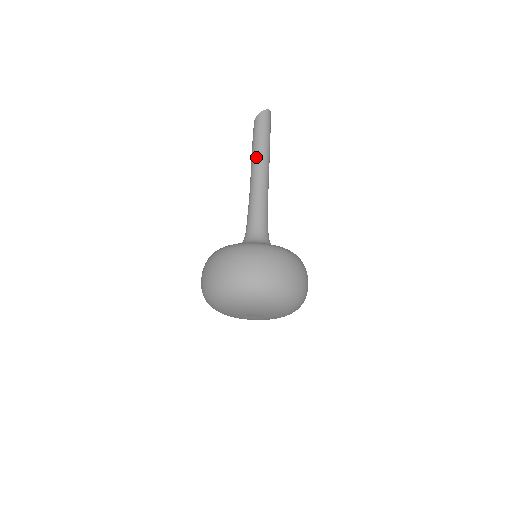
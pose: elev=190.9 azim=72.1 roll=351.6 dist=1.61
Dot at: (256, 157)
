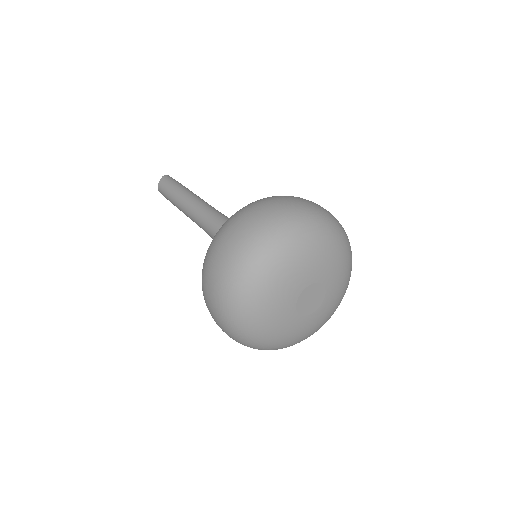
Dot at: (190, 192)
